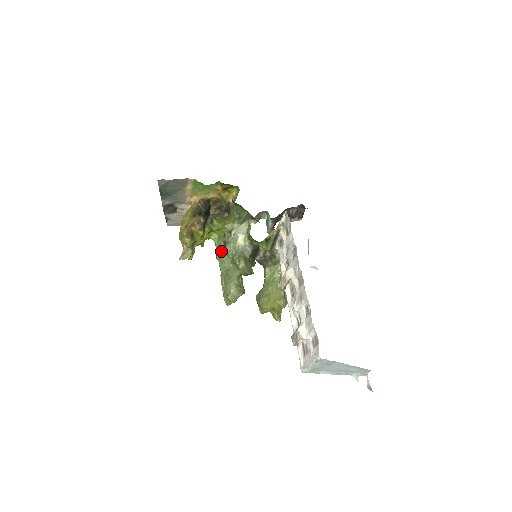
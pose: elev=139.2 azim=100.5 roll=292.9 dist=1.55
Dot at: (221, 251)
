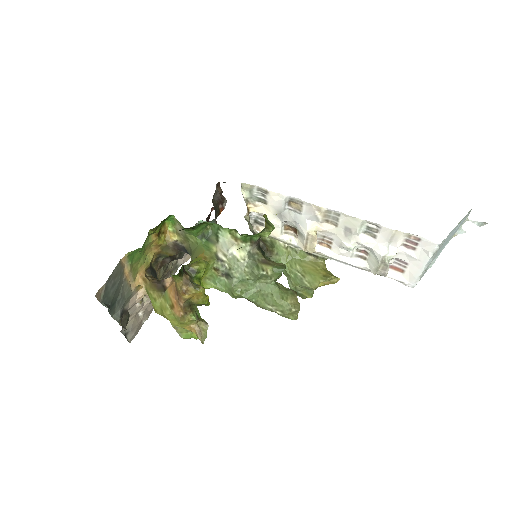
Dot at: (232, 285)
